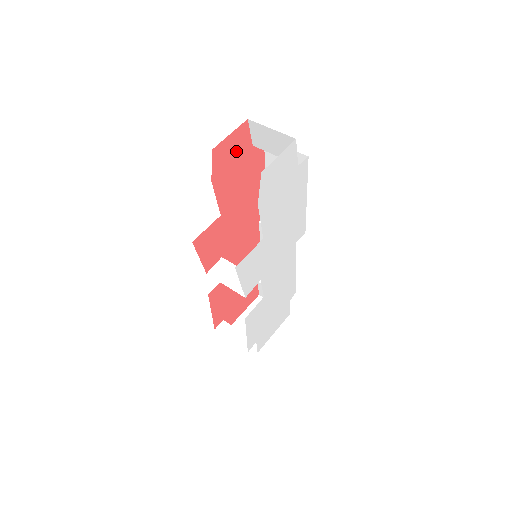
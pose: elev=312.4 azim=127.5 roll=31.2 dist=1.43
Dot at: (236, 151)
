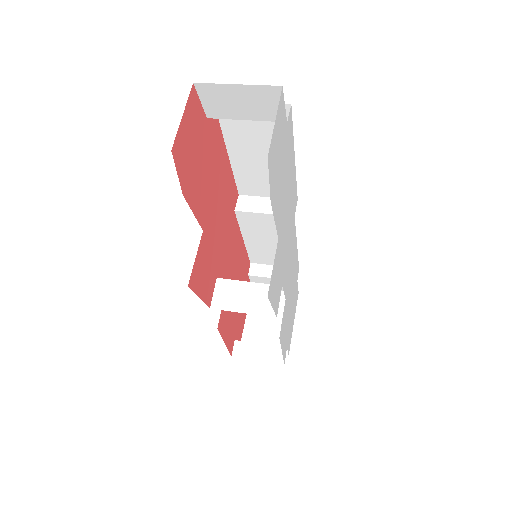
Dot at: (194, 136)
